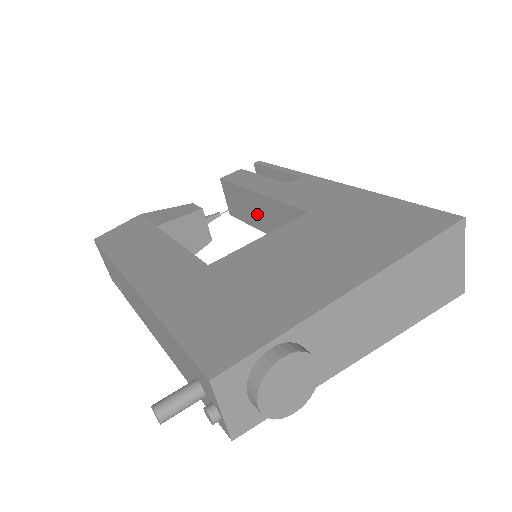
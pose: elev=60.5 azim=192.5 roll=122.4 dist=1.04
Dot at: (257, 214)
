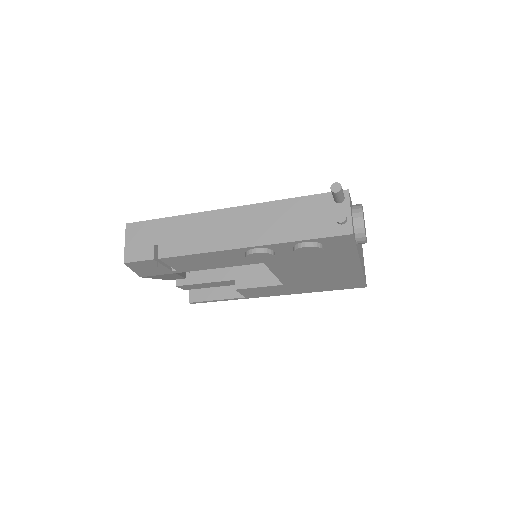
Dot at: (220, 268)
